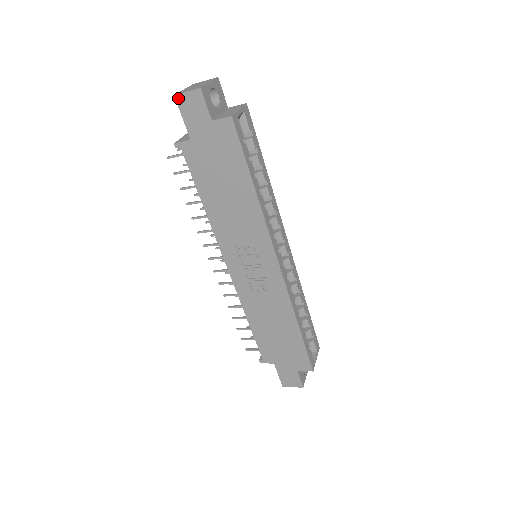
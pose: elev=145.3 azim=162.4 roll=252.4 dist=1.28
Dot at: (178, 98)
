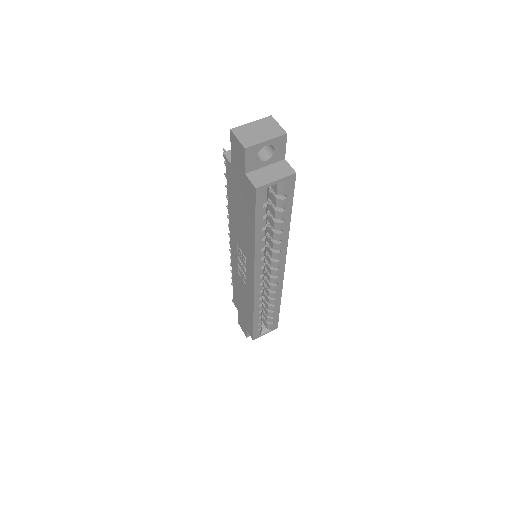
Dot at: (232, 134)
